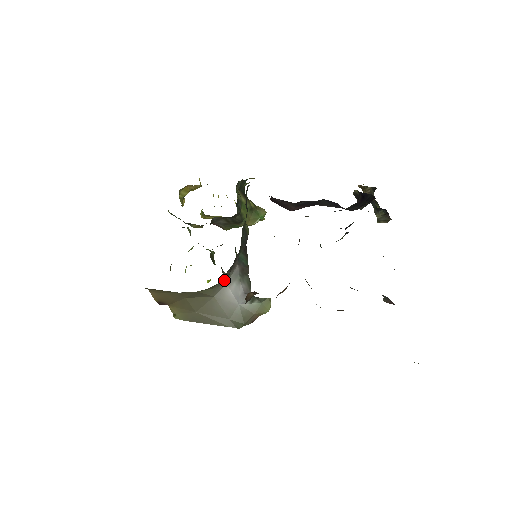
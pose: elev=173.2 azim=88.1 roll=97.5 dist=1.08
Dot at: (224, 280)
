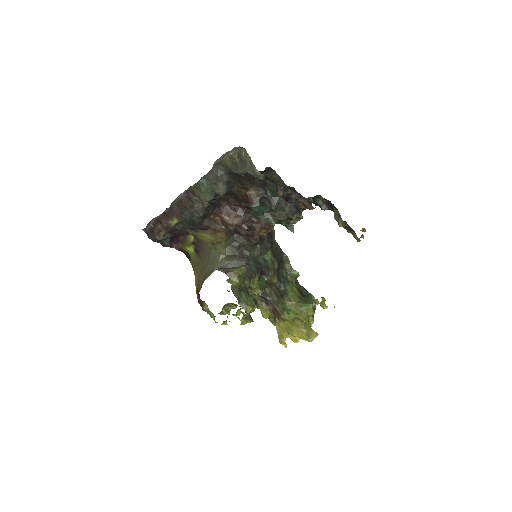
Dot at: (228, 259)
